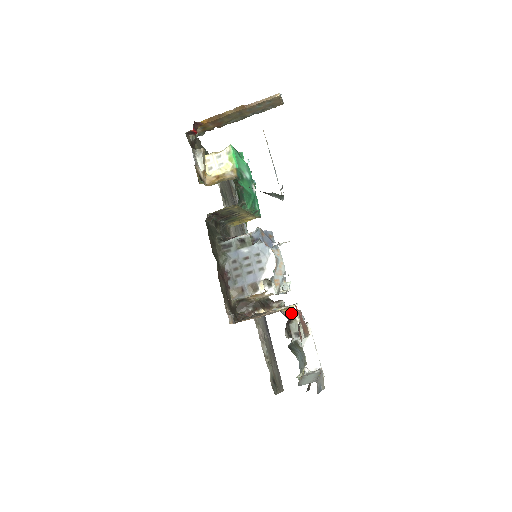
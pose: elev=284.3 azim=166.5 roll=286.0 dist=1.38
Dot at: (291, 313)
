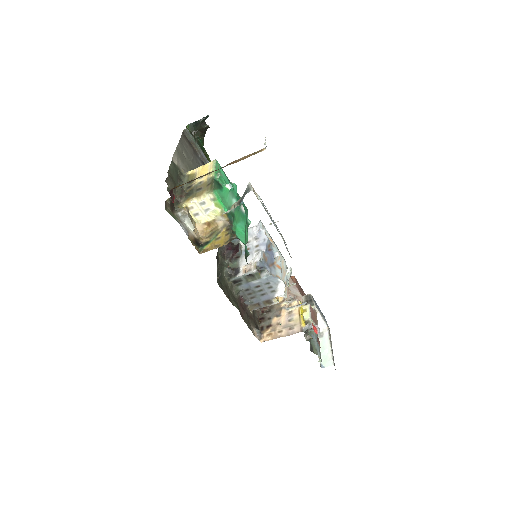
Dot at: (305, 319)
